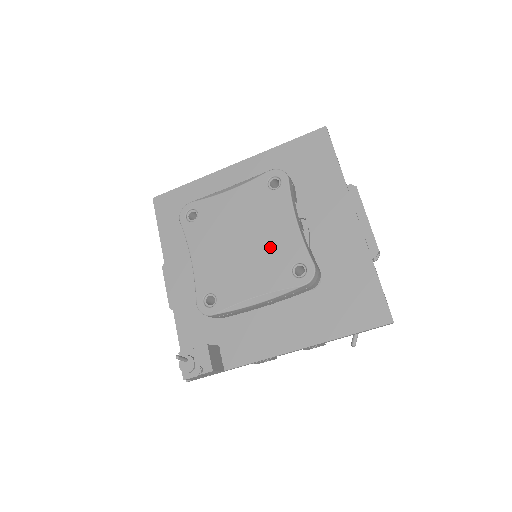
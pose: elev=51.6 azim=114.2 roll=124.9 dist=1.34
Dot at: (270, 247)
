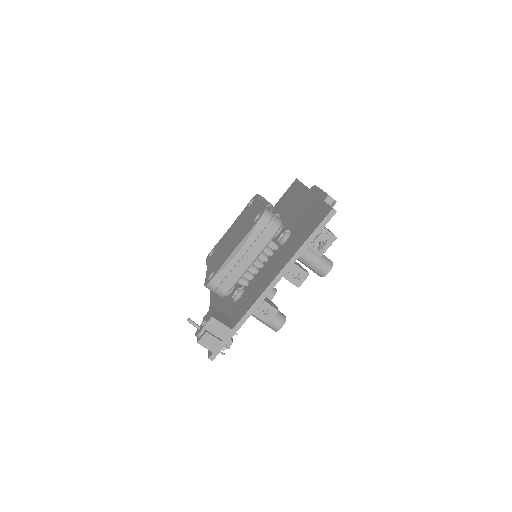
Dot at: (245, 224)
